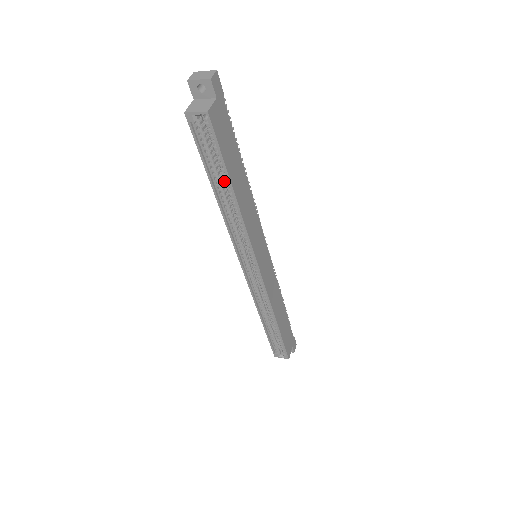
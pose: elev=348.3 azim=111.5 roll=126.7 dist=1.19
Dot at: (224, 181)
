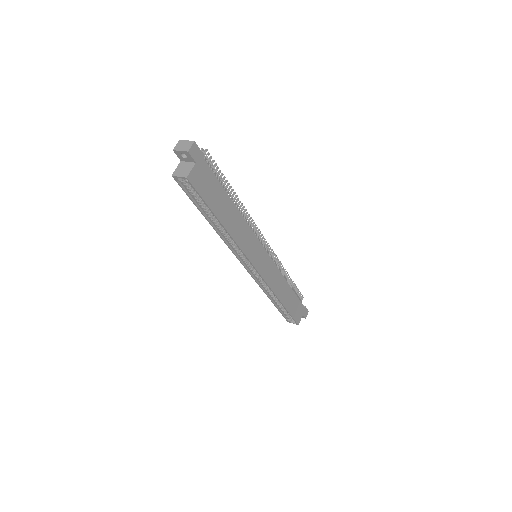
Dot at: occluded
